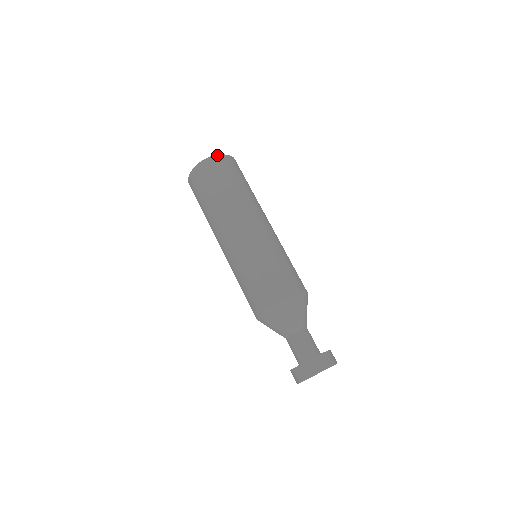
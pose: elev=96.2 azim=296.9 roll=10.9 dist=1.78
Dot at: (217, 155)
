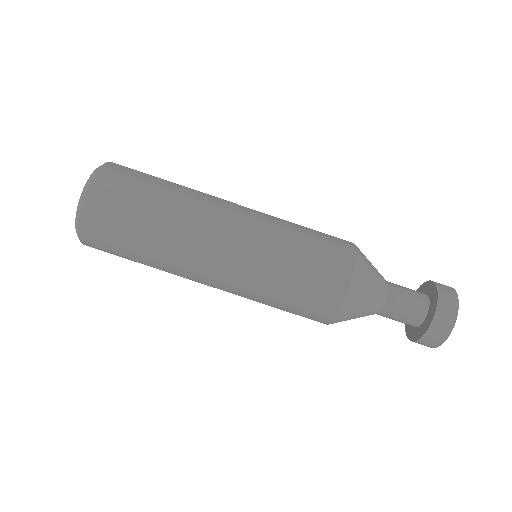
Dot at: (96, 171)
